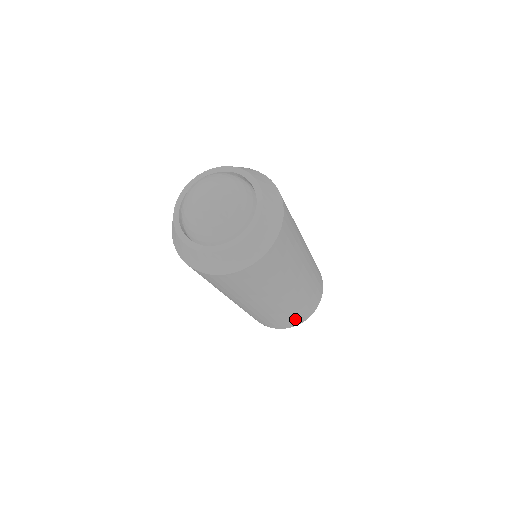
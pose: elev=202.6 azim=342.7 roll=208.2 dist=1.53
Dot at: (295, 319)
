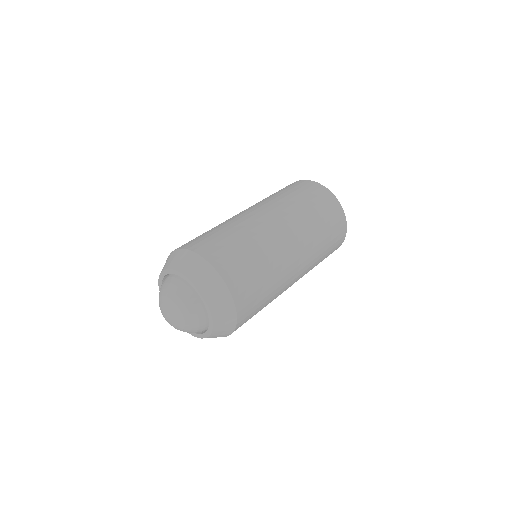
Dot at: occluded
